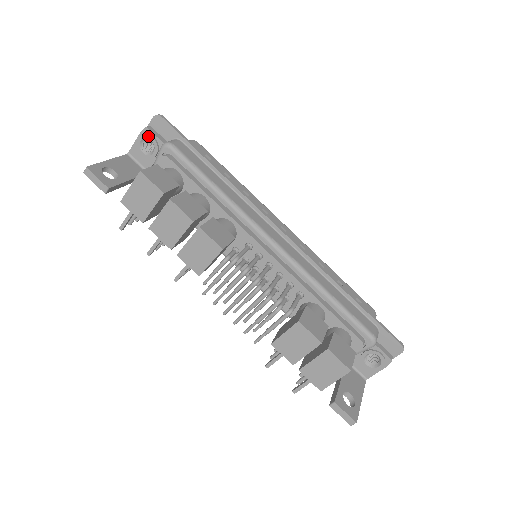
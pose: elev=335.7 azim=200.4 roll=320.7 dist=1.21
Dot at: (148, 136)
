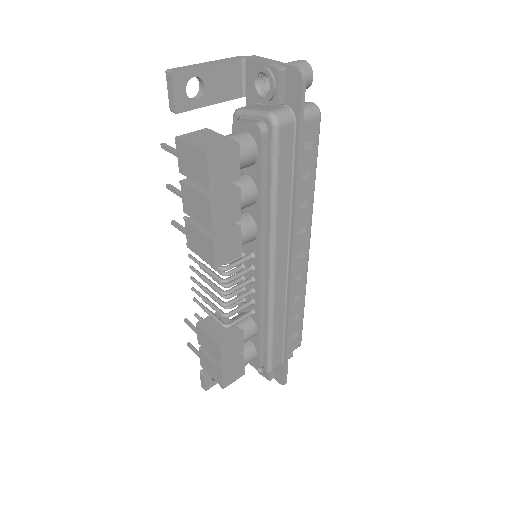
Dot at: (272, 80)
